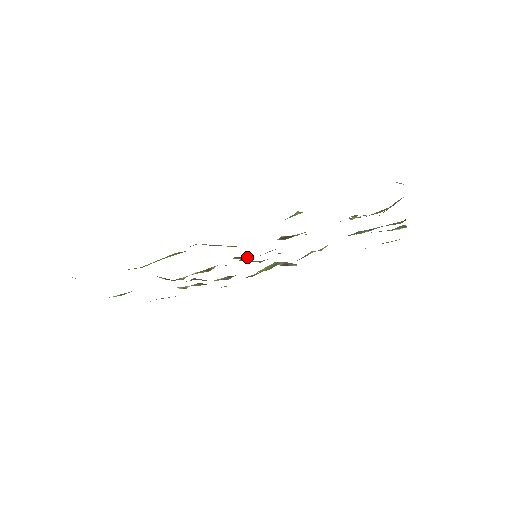
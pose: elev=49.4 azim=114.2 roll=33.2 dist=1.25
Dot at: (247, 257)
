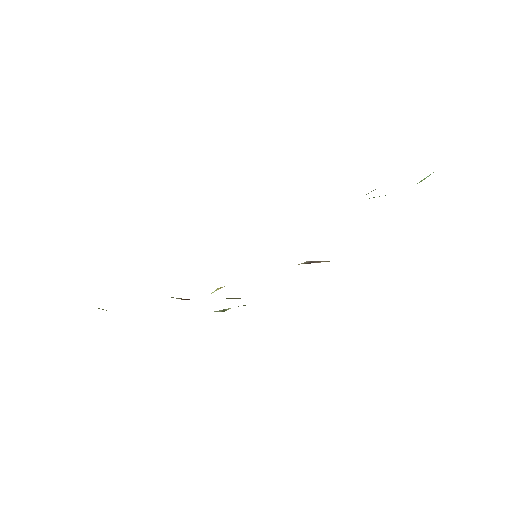
Dot at: occluded
